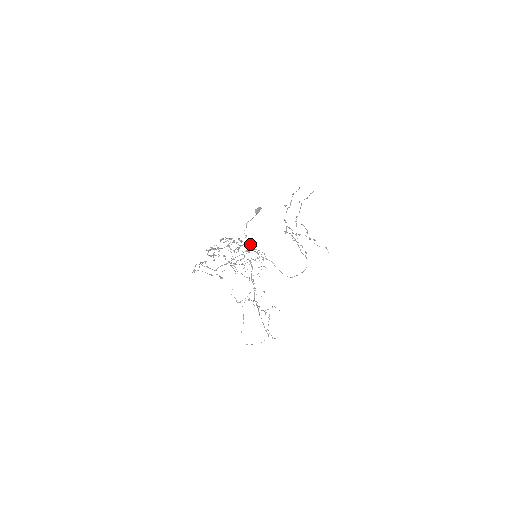
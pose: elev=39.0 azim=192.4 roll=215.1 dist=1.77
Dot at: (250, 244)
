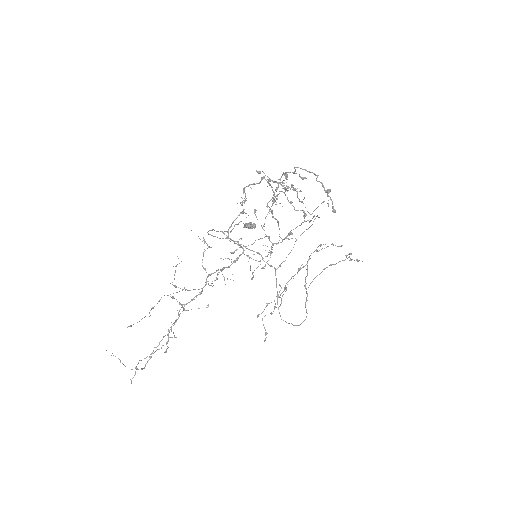
Dot at: (290, 233)
